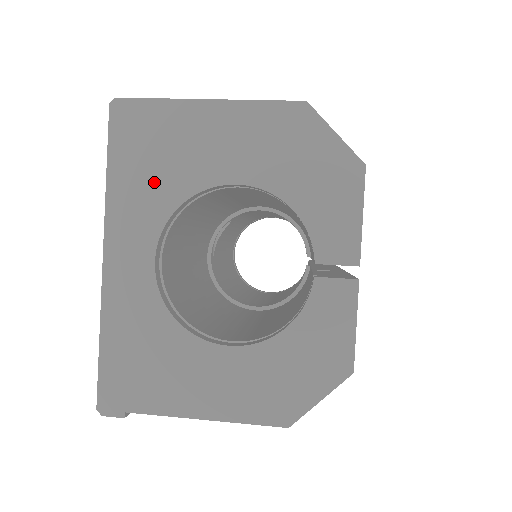
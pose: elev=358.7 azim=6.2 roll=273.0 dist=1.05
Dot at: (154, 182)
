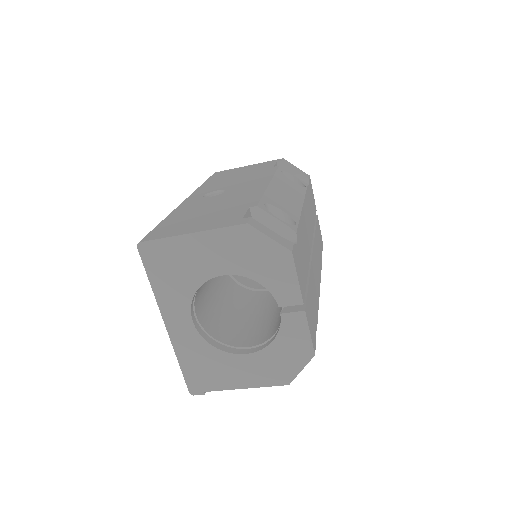
Dot at: (177, 283)
